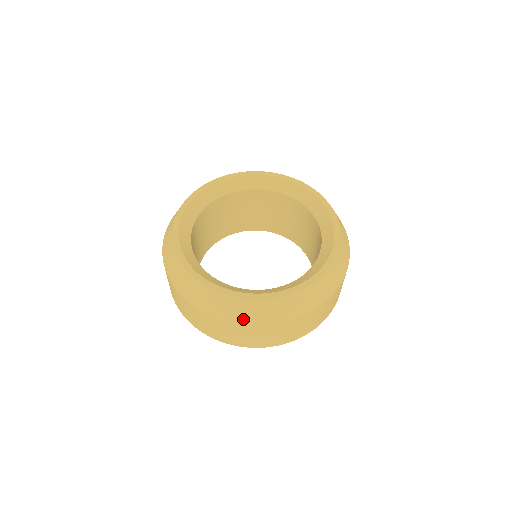
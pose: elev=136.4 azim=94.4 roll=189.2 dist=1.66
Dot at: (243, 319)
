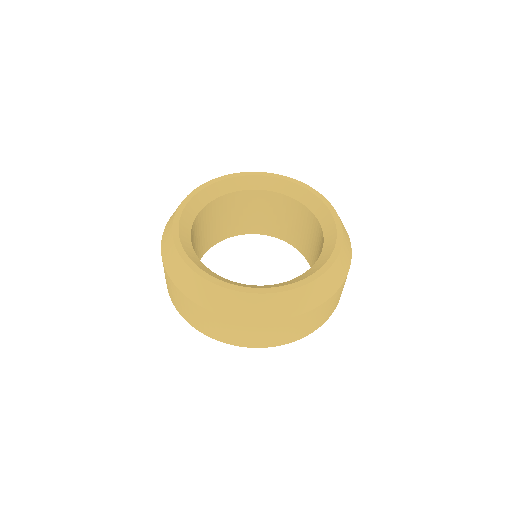
Dot at: (305, 307)
